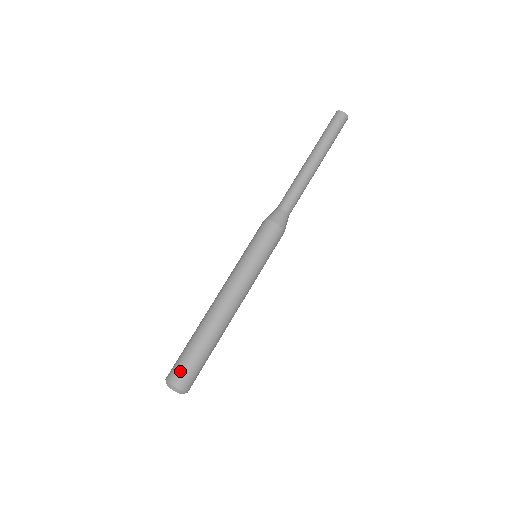
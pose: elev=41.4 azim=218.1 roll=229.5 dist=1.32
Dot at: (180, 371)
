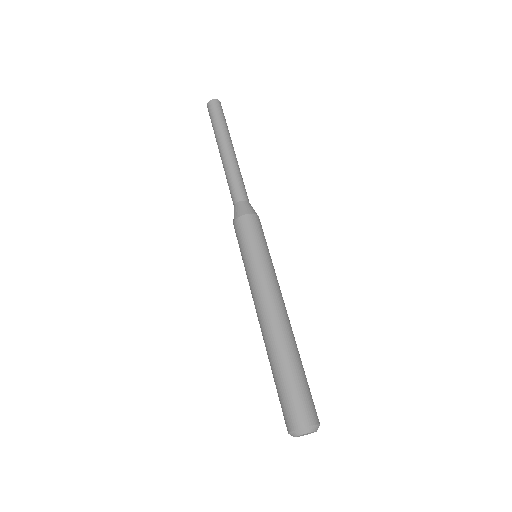
Dot at: (296, 408)
